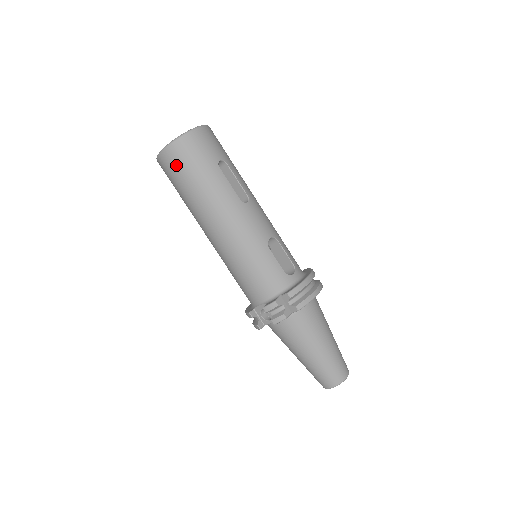
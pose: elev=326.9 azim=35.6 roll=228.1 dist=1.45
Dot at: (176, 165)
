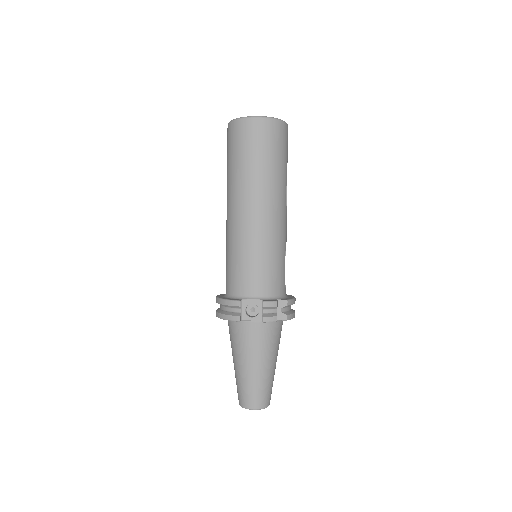
Dot at: (263, 137)
